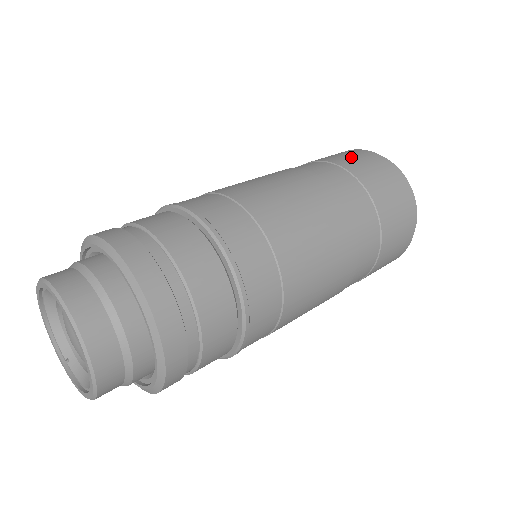
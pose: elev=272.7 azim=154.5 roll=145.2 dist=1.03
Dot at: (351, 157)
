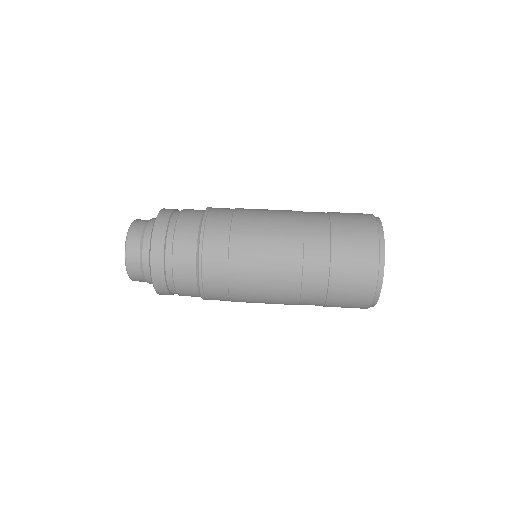
Dot at: (351, 219)
